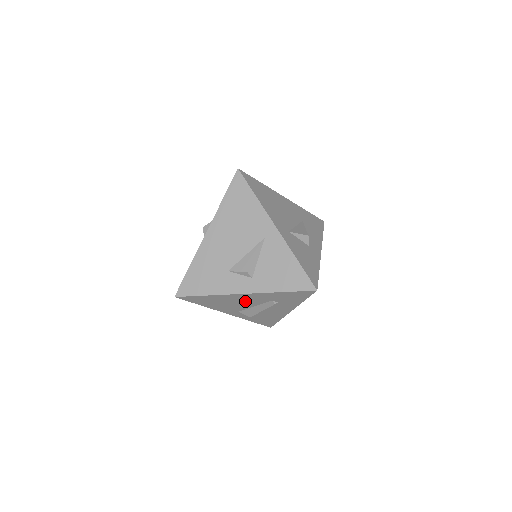
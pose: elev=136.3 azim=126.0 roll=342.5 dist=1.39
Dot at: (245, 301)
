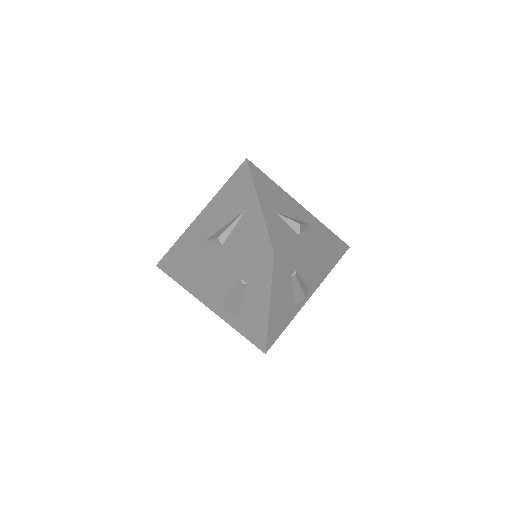
Dot at: (217, 279)
